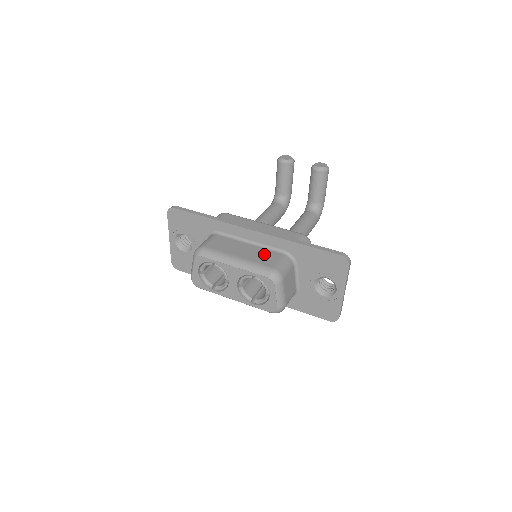
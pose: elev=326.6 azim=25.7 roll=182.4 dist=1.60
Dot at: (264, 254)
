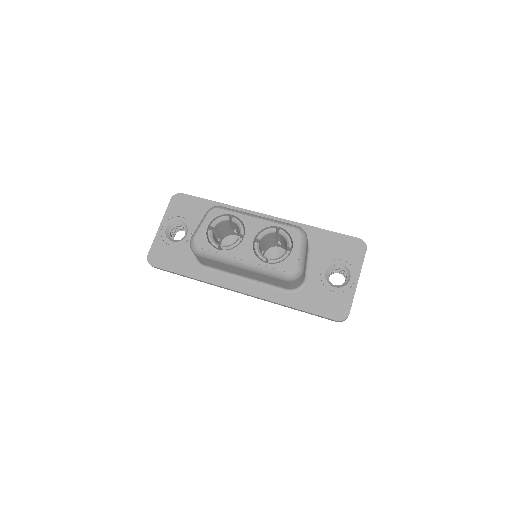
Dot at: occluded
